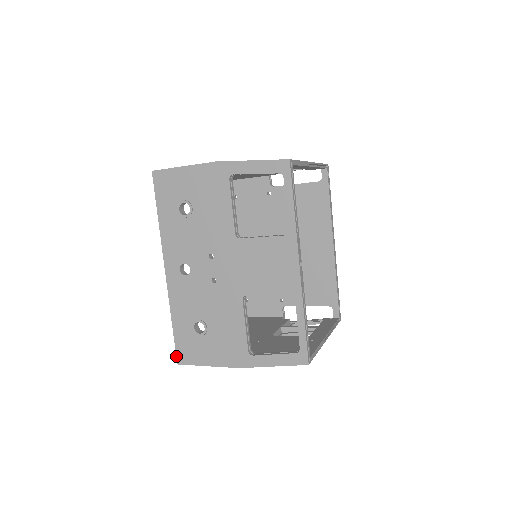
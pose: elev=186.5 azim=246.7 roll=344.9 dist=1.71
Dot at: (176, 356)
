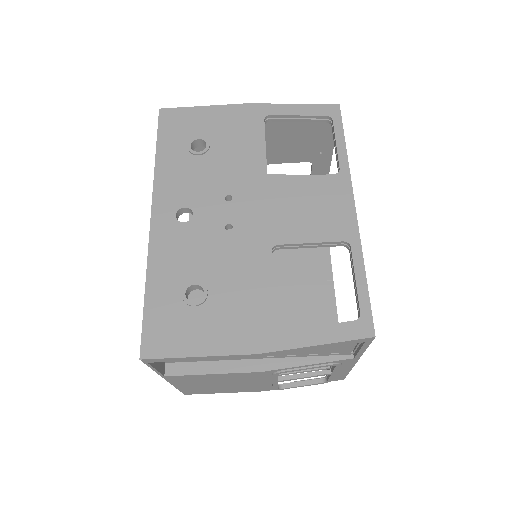
Dot at: occluded
